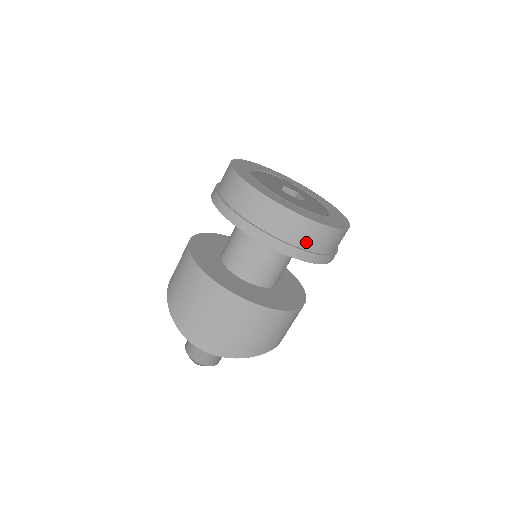
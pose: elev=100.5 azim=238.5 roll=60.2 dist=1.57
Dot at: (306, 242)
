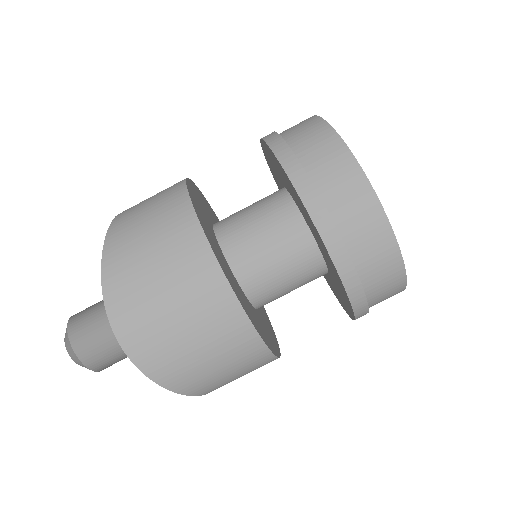
Dot at: (373, 283)
